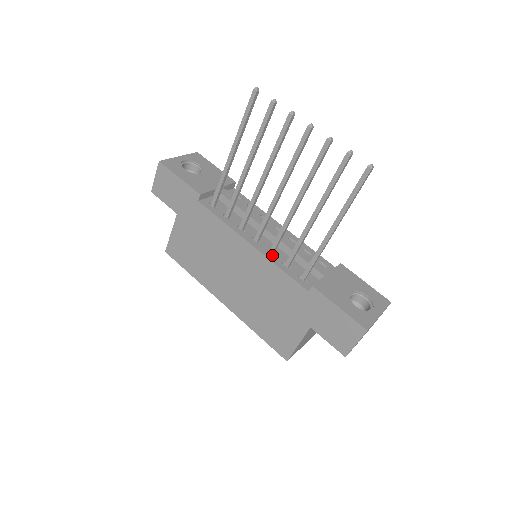
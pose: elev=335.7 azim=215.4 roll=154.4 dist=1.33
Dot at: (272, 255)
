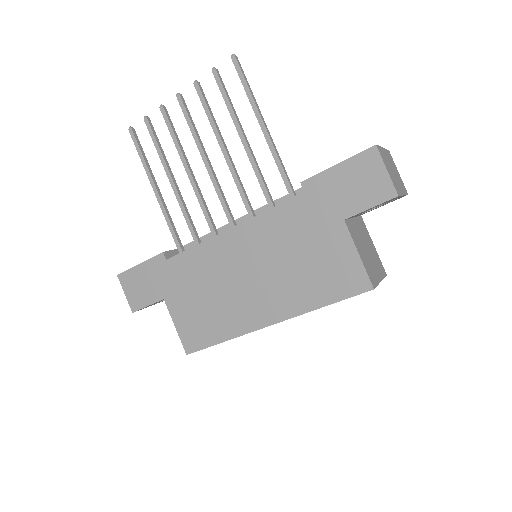
Dot at: occluded
